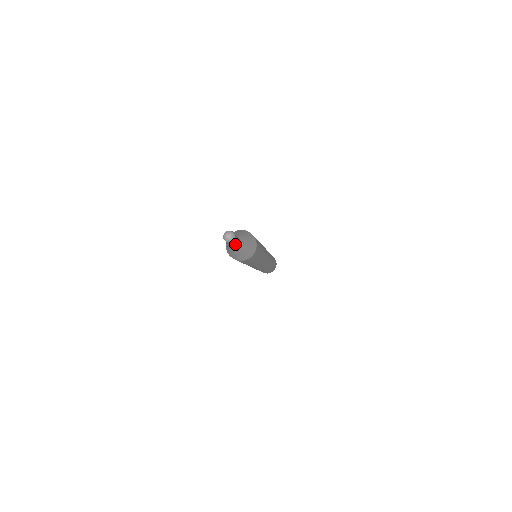
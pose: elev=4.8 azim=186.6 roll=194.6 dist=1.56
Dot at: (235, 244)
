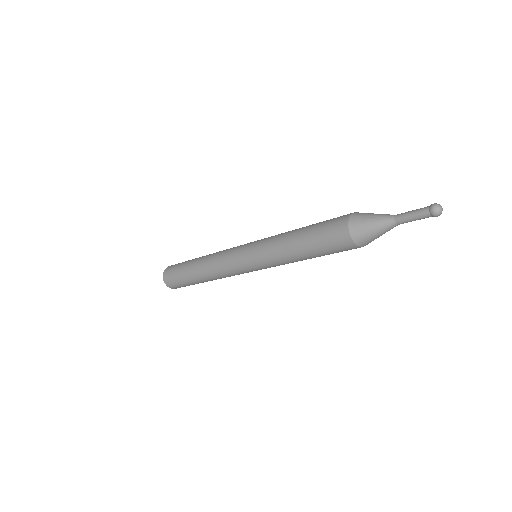
Dot at: (406, 222)
